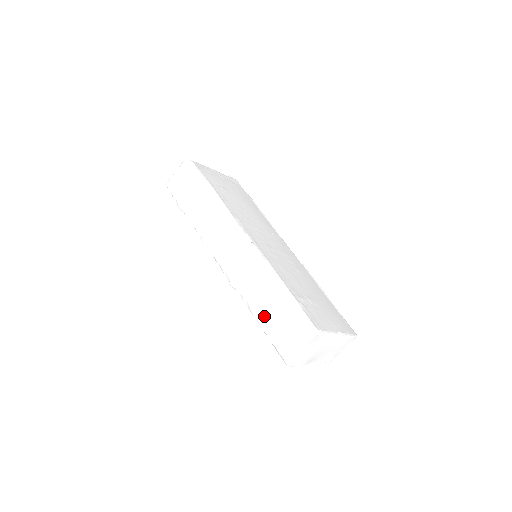
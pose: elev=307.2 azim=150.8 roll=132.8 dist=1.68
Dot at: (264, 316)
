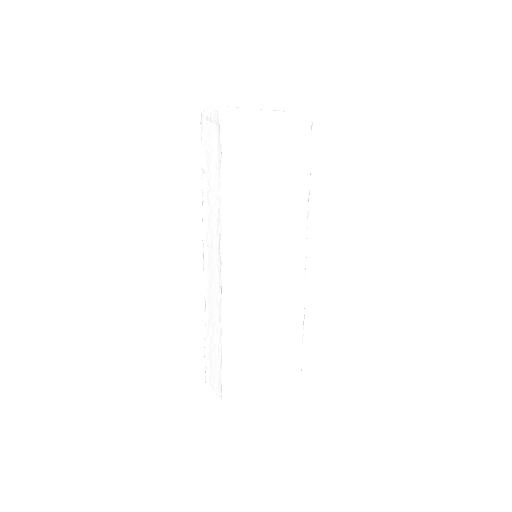
Dot at: (208, 341)
